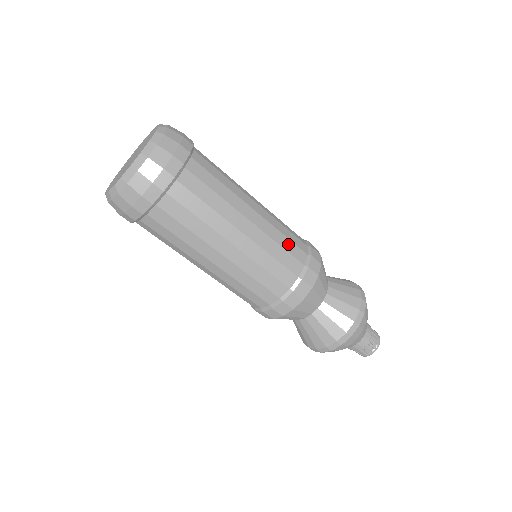
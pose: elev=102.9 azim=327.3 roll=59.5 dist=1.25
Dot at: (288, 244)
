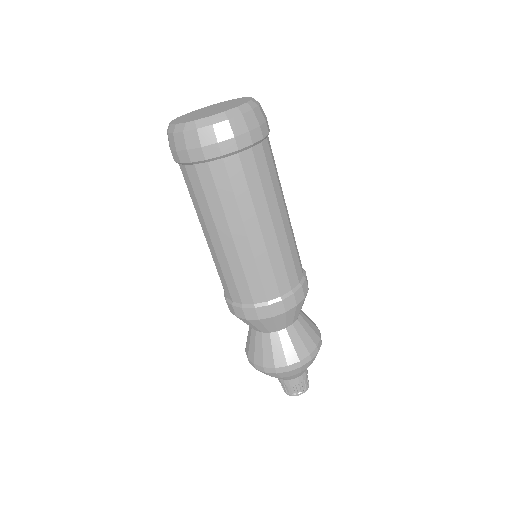
Dot at: occluded
